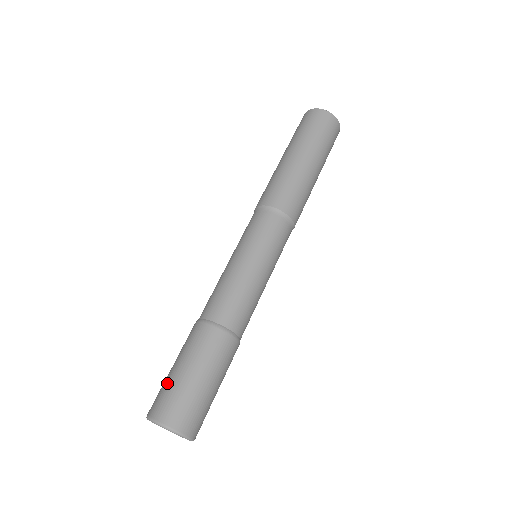
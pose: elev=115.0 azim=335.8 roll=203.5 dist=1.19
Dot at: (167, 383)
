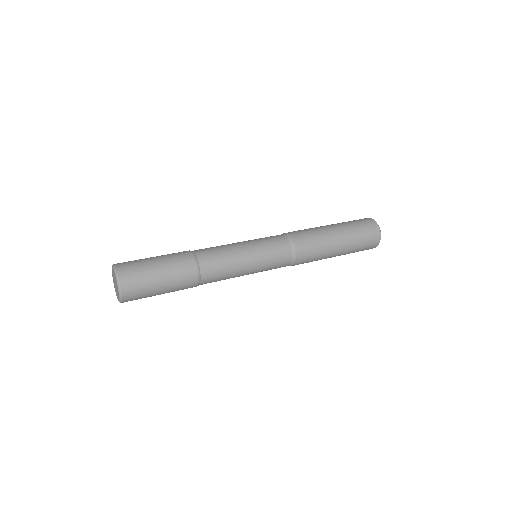
Dot at: (142, 262)
